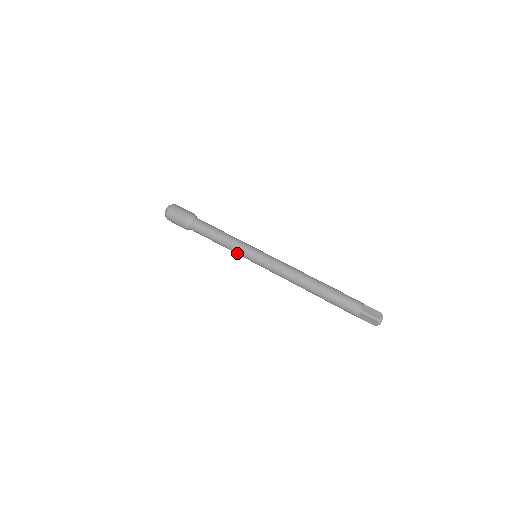
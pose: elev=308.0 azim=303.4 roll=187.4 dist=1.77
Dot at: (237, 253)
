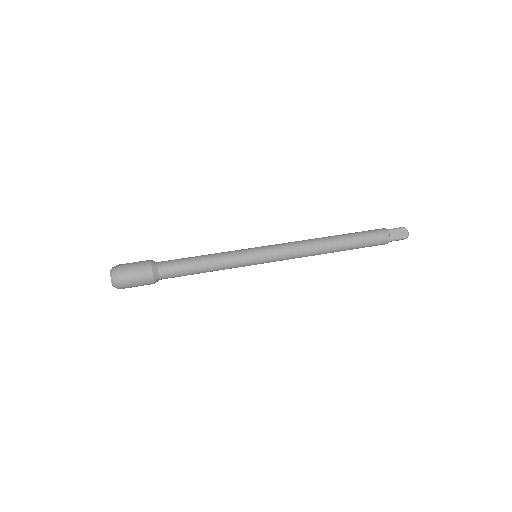
Dot at: occluded
